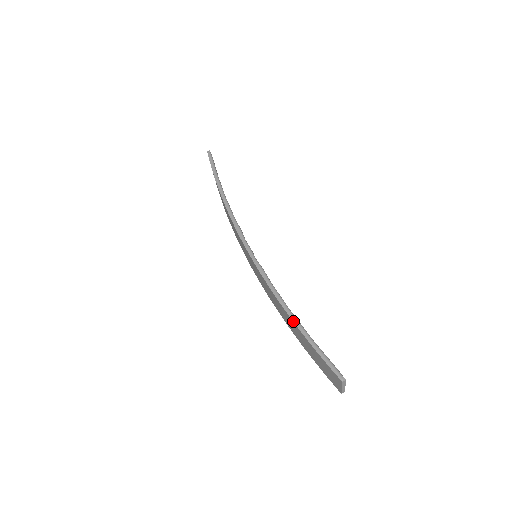
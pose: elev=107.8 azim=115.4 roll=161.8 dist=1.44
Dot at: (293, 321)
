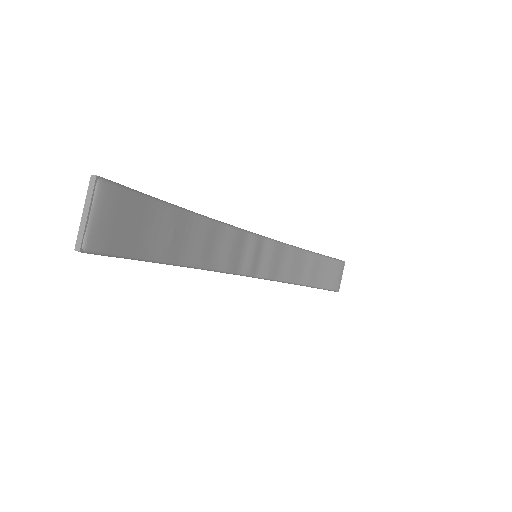
Dot at: occluded
